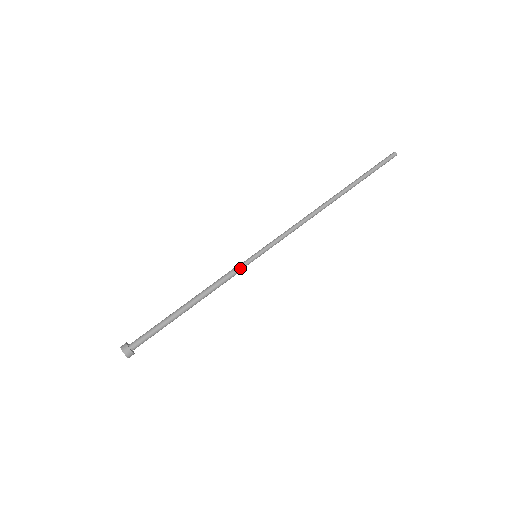
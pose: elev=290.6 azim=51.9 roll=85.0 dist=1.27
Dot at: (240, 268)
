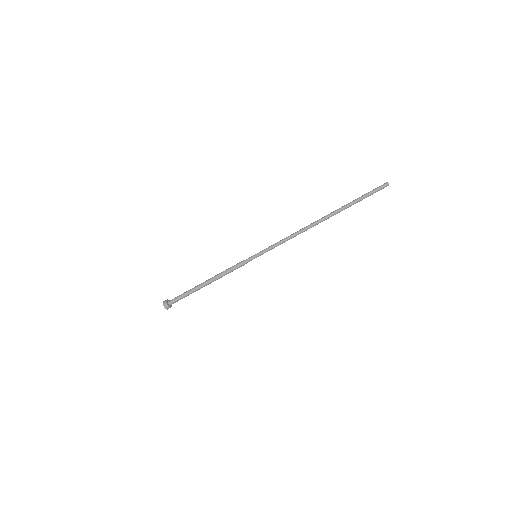
Dot at: (242, 263)
